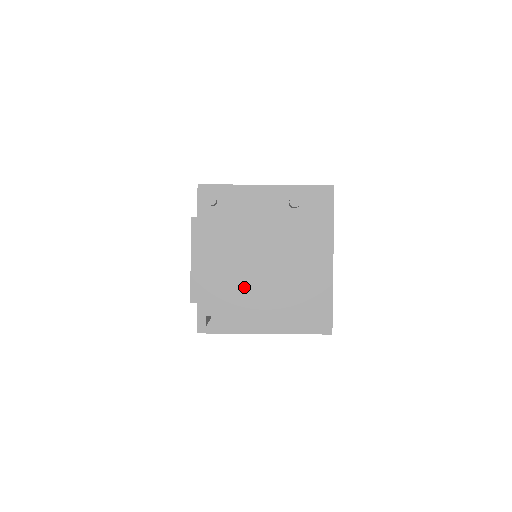
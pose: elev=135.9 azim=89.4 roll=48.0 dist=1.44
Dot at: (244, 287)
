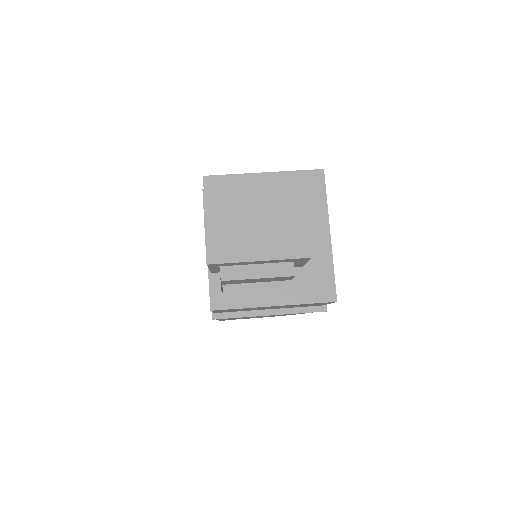
Dot at: (255, 247)
